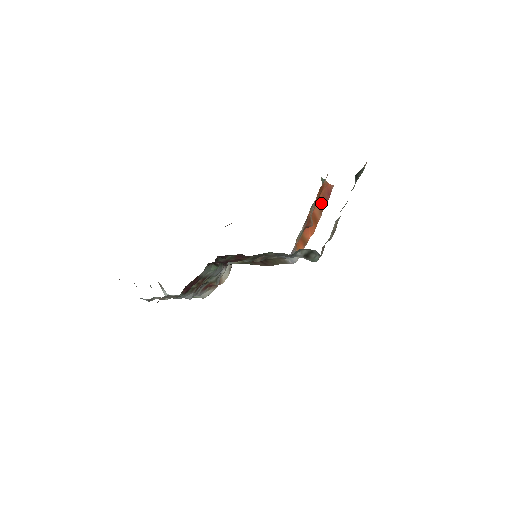
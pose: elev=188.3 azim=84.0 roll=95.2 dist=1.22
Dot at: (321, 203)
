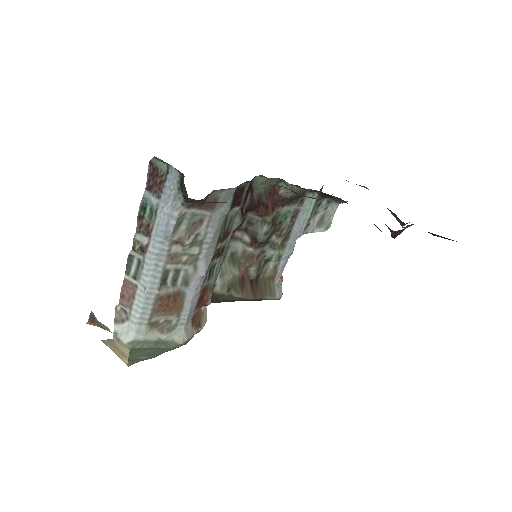
Dot at: occluded
